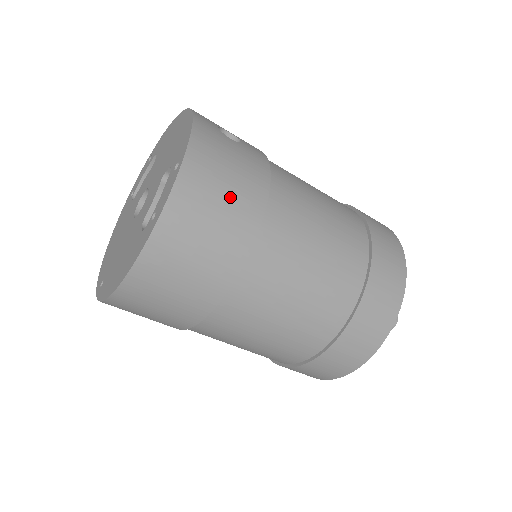
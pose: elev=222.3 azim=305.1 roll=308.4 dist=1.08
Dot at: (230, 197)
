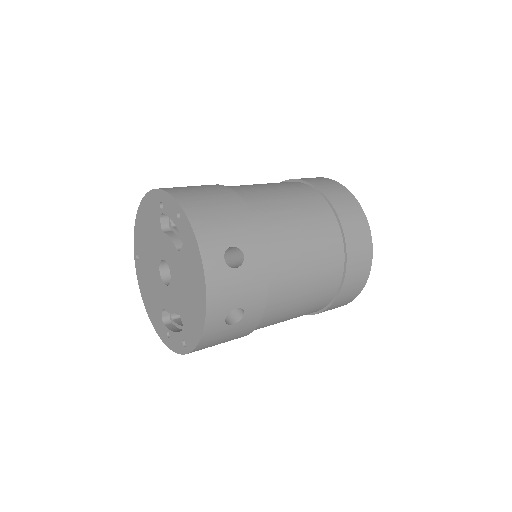
Dot at: occluded
